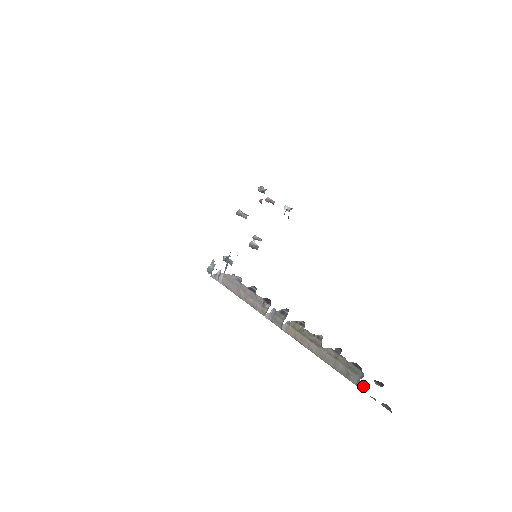
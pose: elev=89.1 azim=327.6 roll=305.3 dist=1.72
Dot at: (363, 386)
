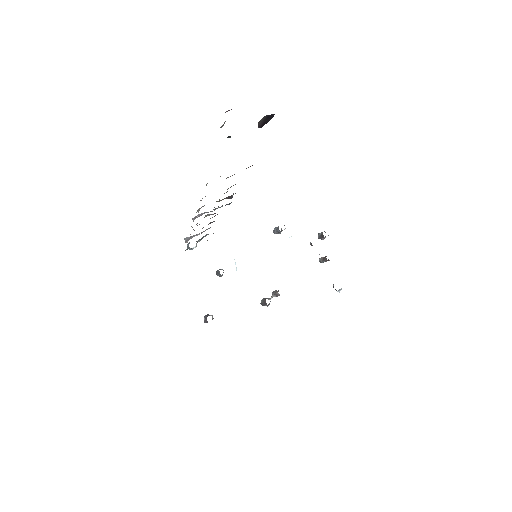
Dot at: (228, 137)
